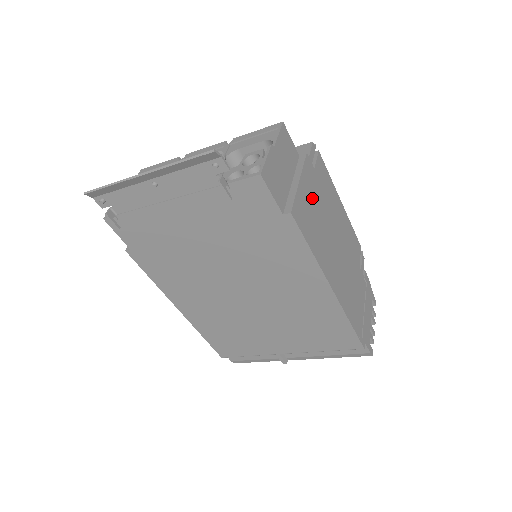
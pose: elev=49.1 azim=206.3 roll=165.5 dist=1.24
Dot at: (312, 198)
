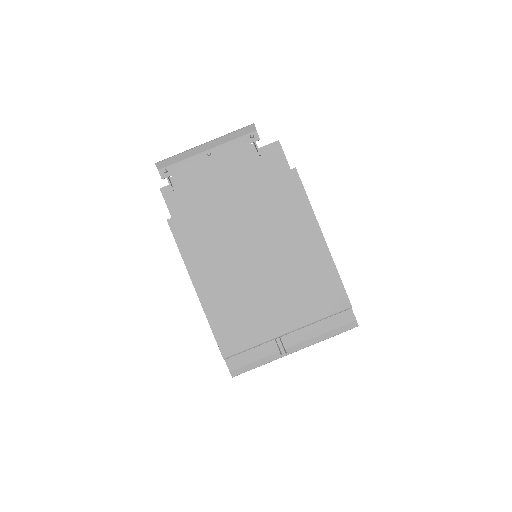
Dot at: occluded
